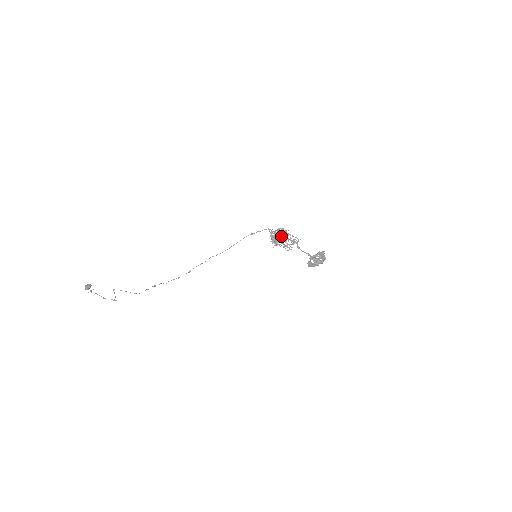
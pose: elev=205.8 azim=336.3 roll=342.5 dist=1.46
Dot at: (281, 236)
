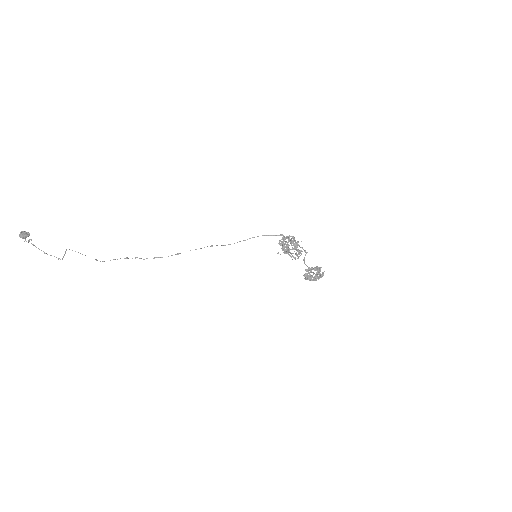
Dot at: (292, 245)
